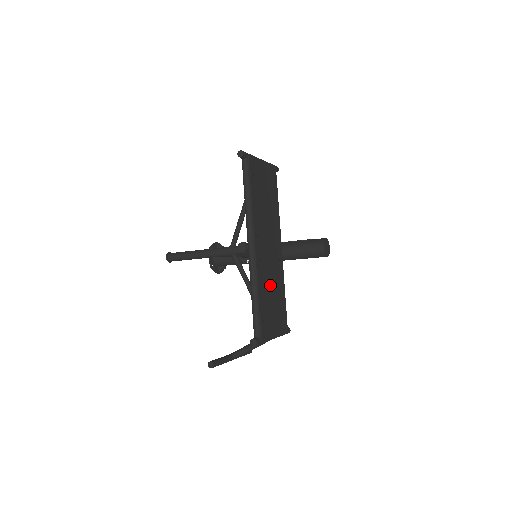
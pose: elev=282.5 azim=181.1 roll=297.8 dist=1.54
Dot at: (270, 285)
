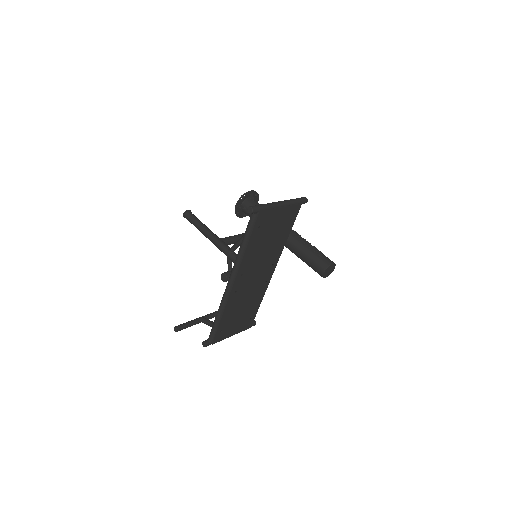
Dot at: (242, 304)
